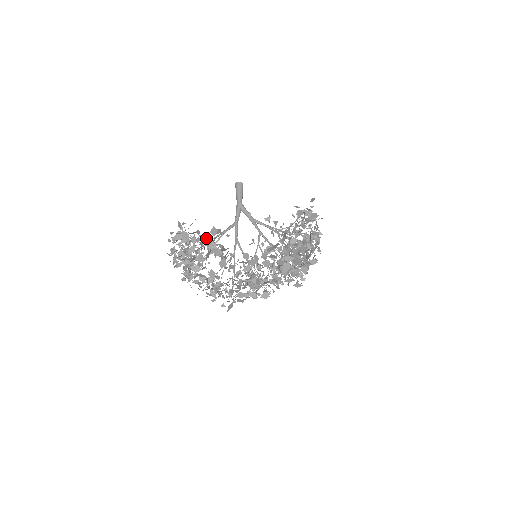
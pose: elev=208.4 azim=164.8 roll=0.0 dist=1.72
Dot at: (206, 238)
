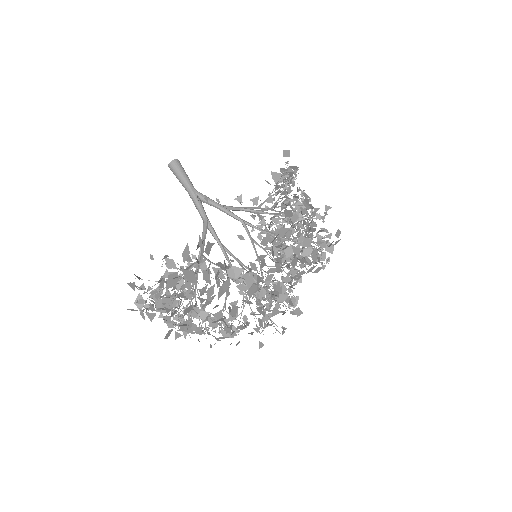
Dot at: occluded
